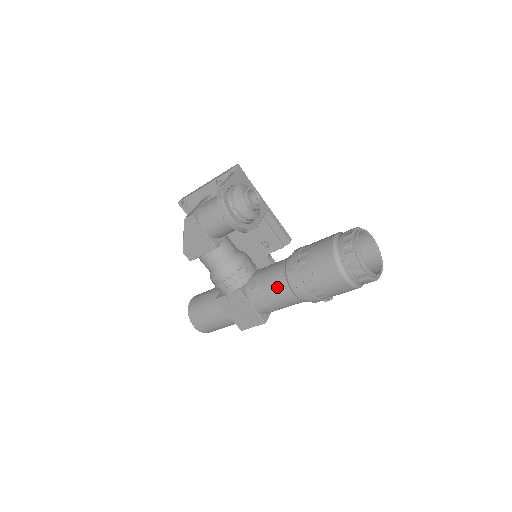
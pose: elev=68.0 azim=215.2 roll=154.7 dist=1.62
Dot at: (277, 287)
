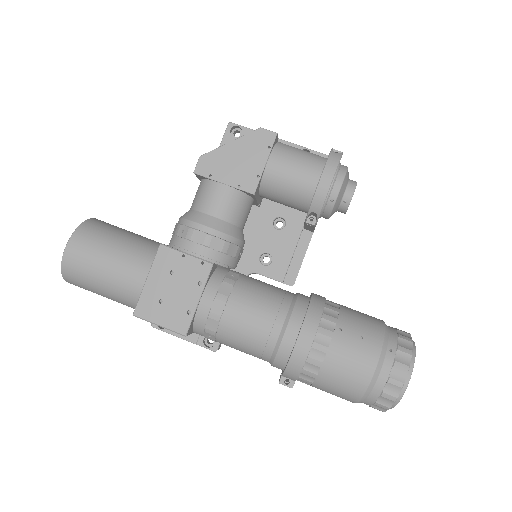
Dot at: (267, 306)
